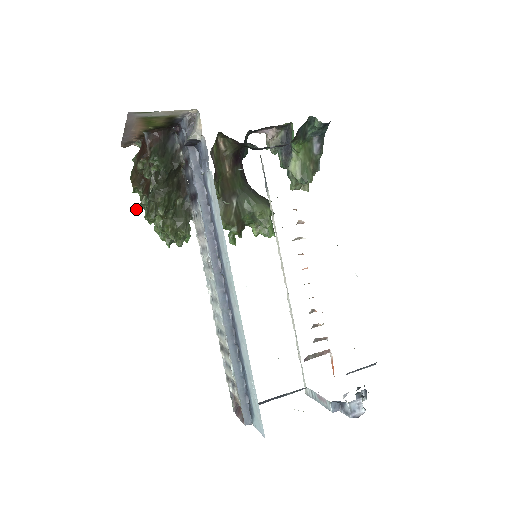
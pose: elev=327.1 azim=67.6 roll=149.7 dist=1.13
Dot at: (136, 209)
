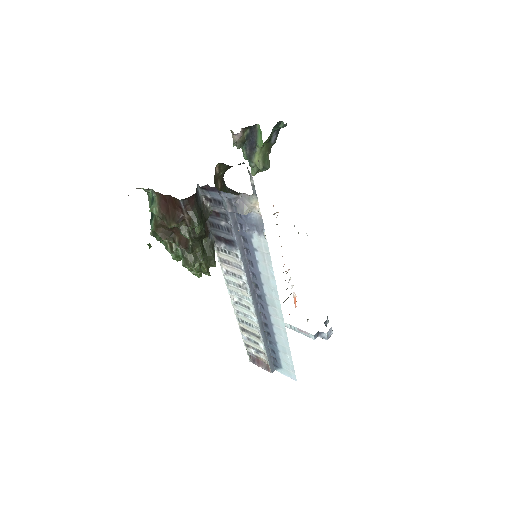
Dot at: (150, 246)
